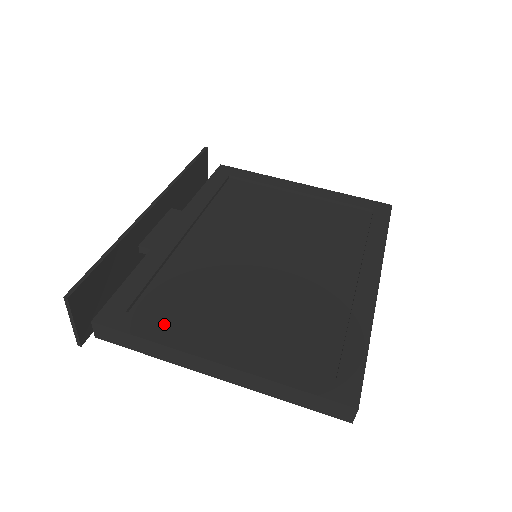
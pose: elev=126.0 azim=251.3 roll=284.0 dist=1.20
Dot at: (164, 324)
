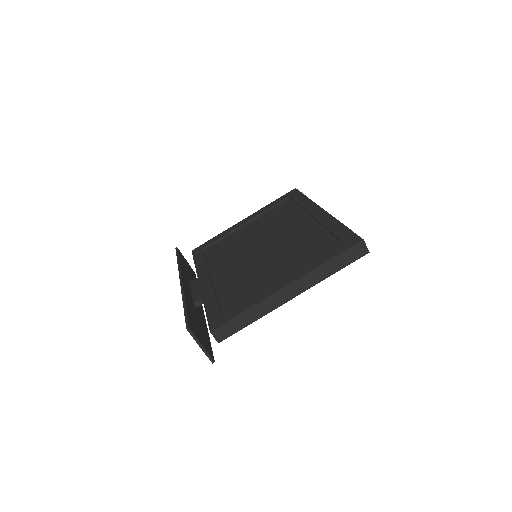
Dot at: (246, 301)
